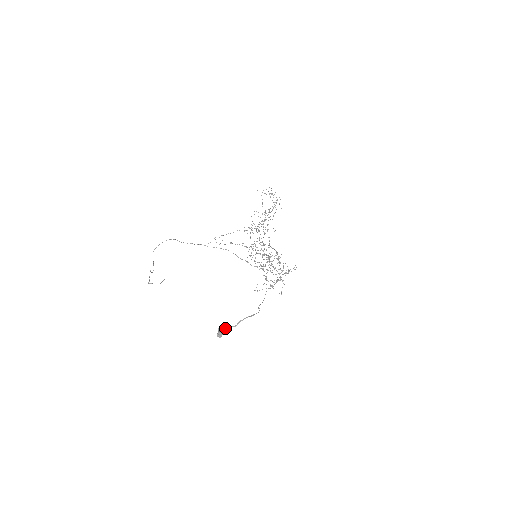
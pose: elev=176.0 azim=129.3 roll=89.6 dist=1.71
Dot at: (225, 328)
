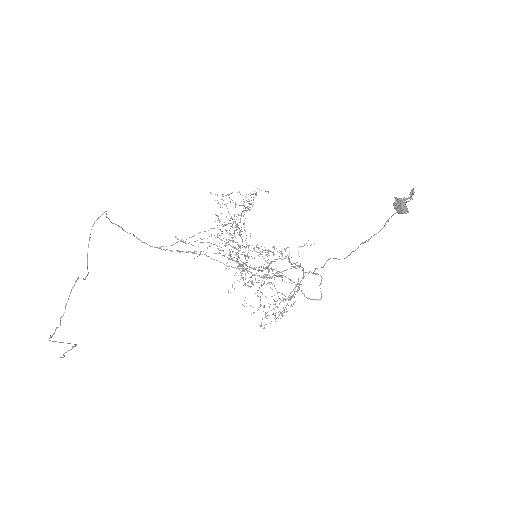
Dot at: occluded
